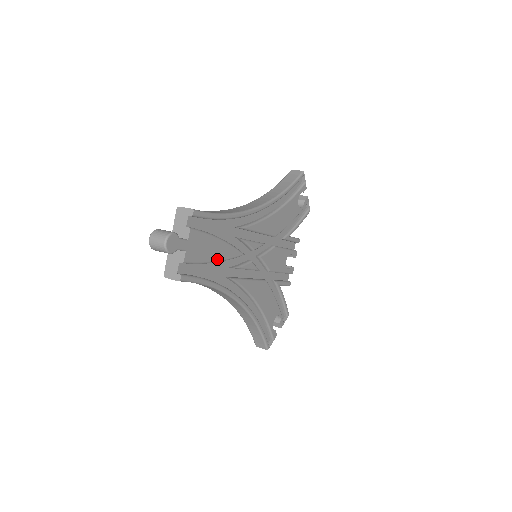
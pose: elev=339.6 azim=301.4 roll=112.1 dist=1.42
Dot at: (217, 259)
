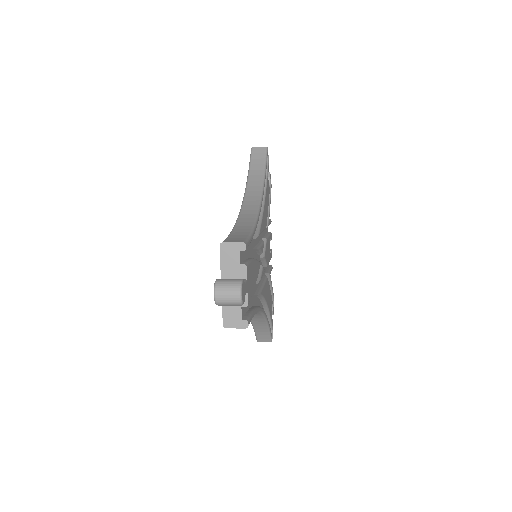
Dot at: (255, 283)
